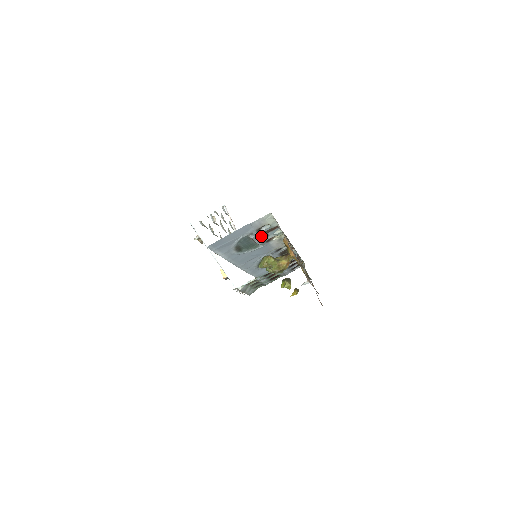
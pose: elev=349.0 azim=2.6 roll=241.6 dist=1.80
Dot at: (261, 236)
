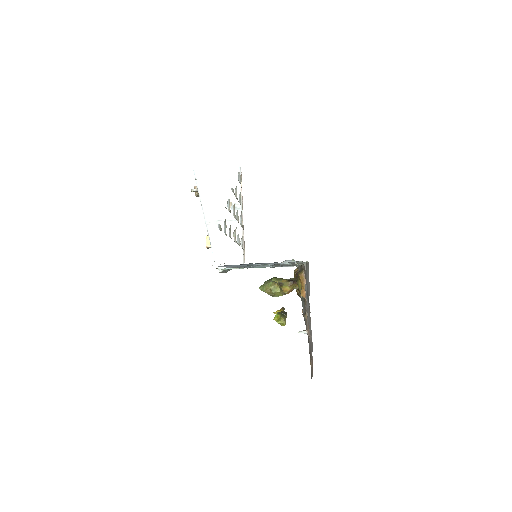
Dot at: (279, 264)
